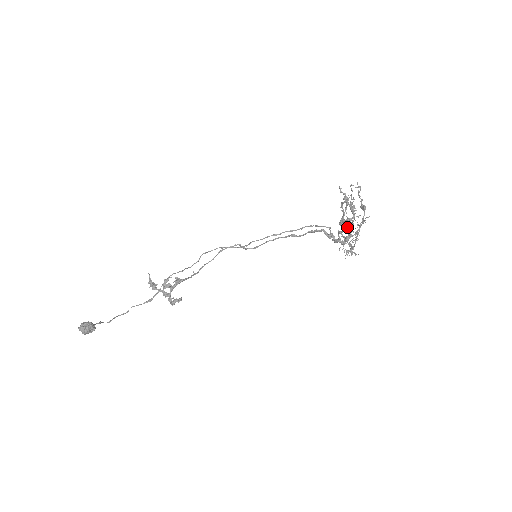
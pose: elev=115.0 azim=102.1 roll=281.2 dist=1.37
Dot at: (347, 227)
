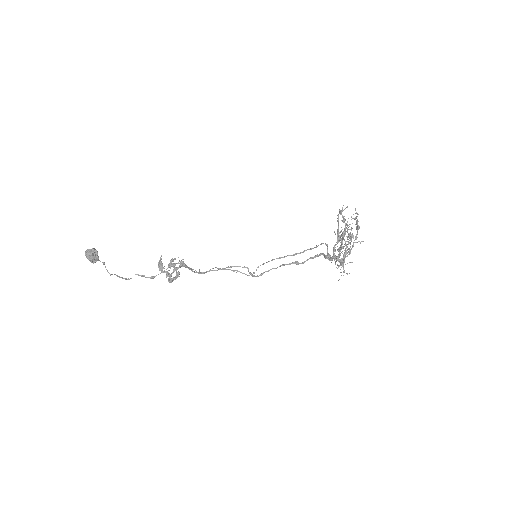
Dot at: (342, 244)
